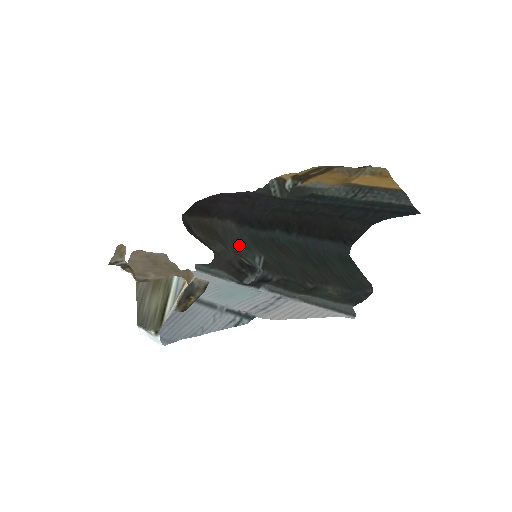
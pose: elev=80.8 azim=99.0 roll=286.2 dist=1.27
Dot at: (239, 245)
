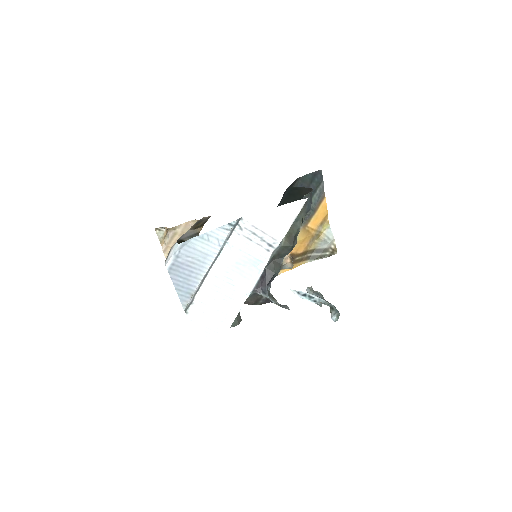
Dot at: occluded
